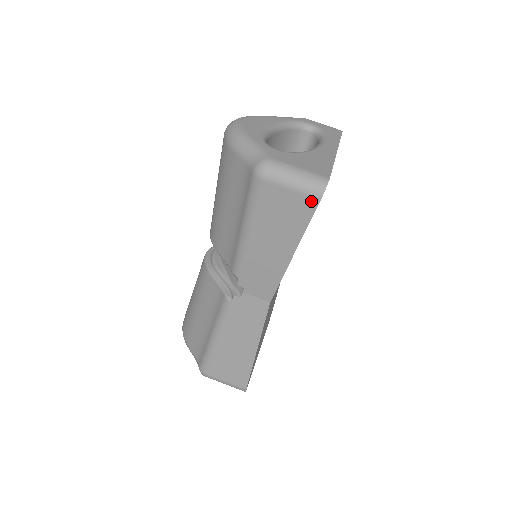
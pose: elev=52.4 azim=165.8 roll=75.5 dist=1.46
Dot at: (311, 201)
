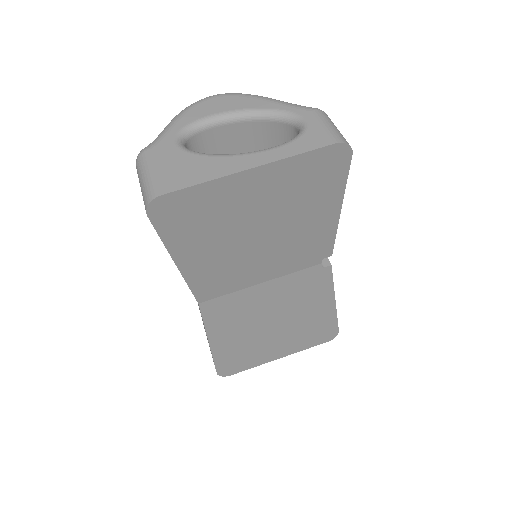
Dot at: occluded
